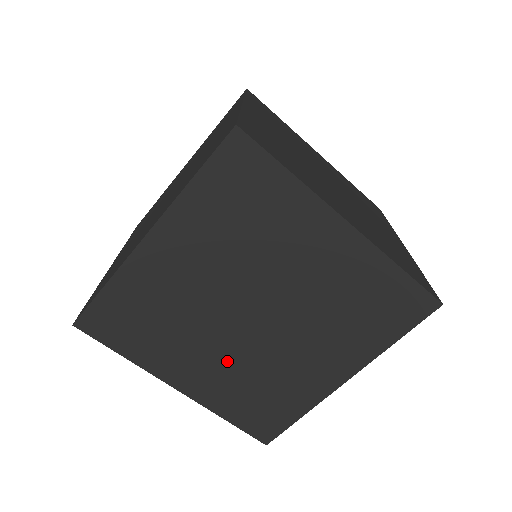
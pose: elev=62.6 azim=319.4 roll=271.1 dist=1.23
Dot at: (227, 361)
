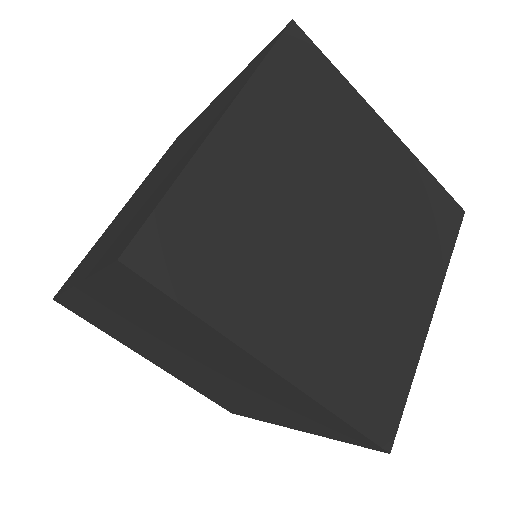
Dot at: (183, 370)
